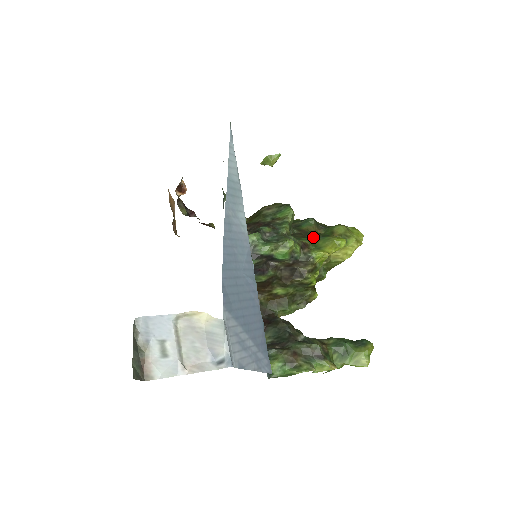
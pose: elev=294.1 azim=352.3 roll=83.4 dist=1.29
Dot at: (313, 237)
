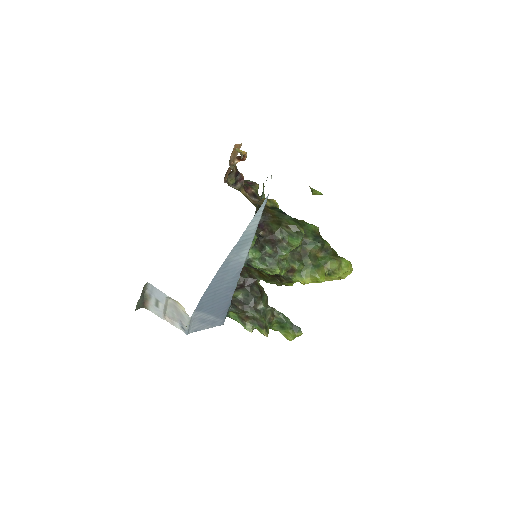
Dot at: (306, 263)
